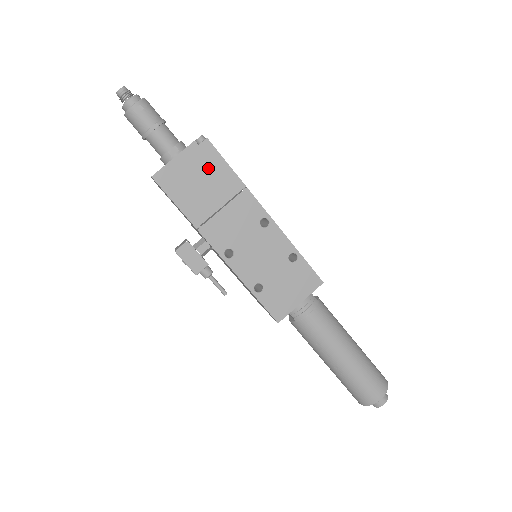
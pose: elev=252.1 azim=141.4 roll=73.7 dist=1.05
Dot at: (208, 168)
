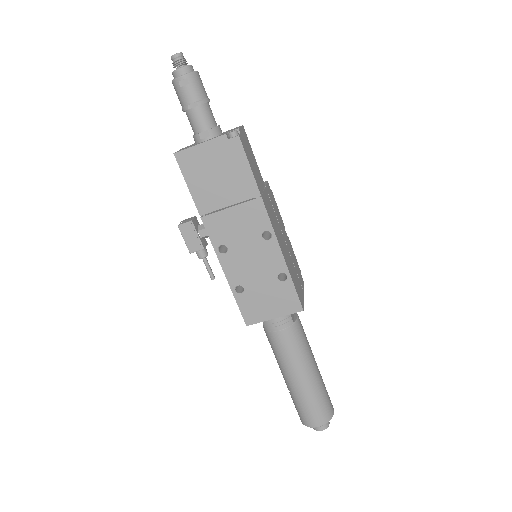
Dot at: (230, 165)
